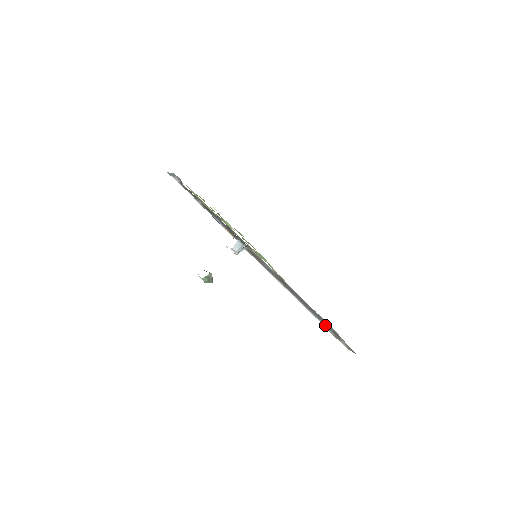
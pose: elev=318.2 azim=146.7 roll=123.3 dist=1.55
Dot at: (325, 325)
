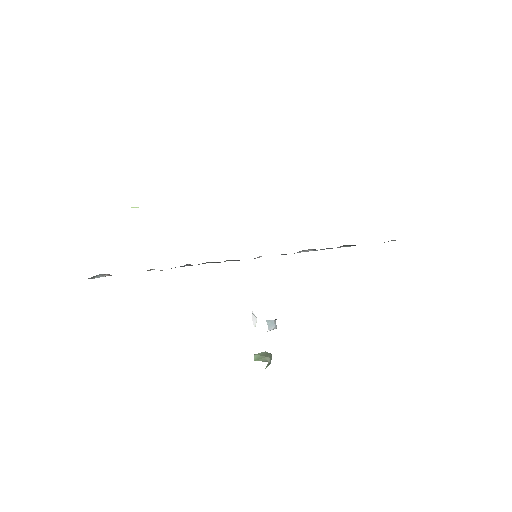
Dot at: occluded
